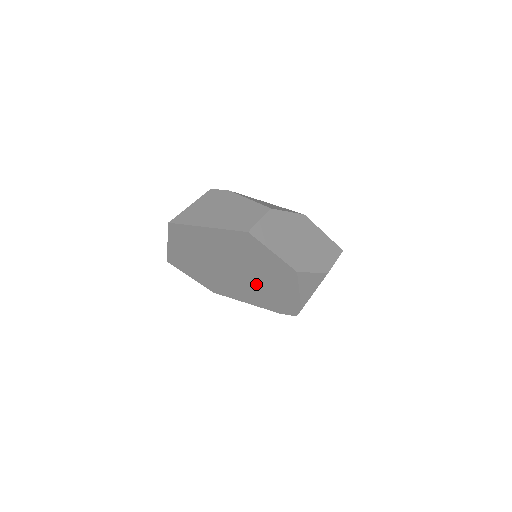
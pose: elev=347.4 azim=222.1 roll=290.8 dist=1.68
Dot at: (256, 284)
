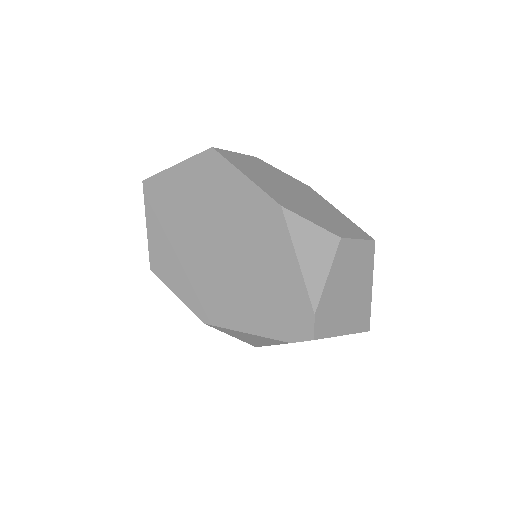
Dot at: (245, 270)
